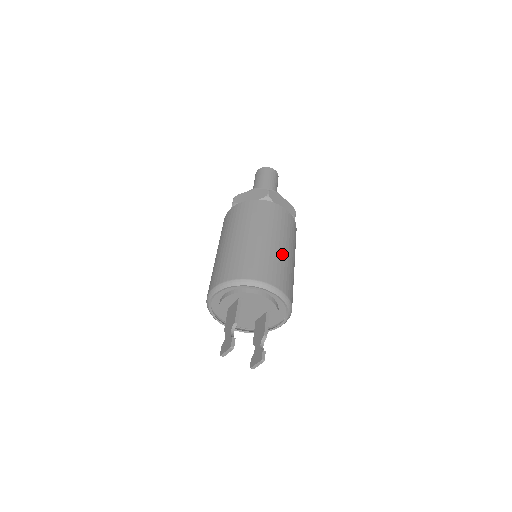
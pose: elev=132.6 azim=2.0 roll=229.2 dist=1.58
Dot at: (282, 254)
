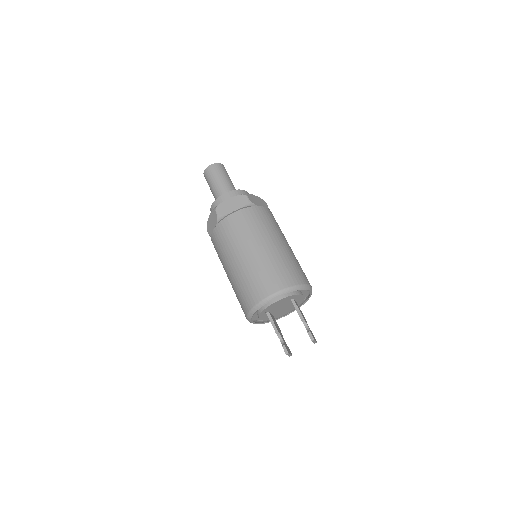
Dot at: (260, 258)
